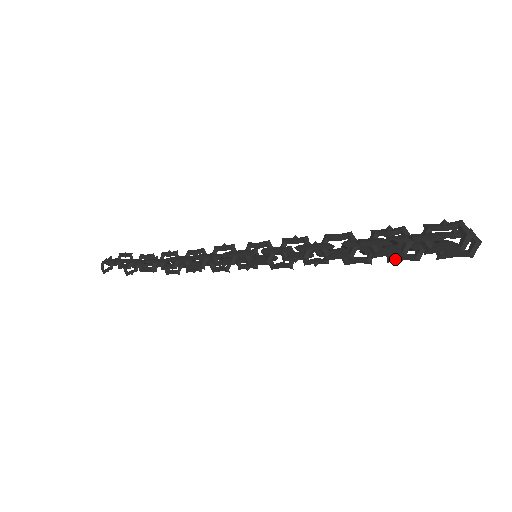
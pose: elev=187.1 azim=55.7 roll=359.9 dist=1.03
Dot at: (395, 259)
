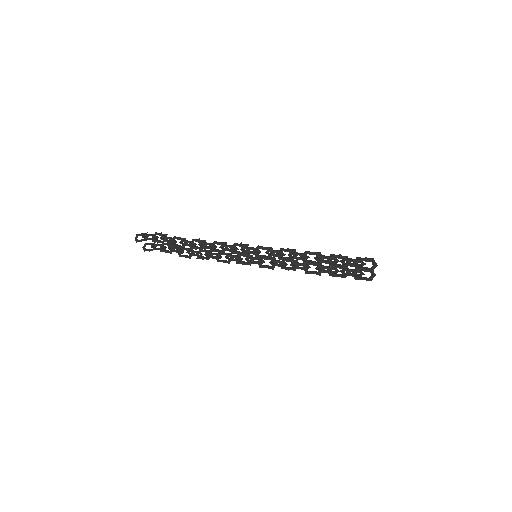
Dot at: (334, 275)
